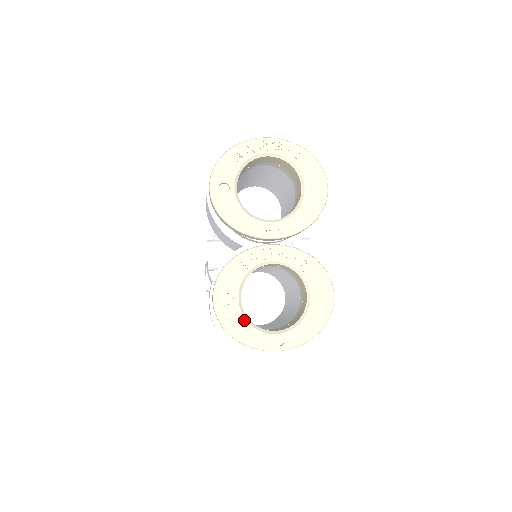
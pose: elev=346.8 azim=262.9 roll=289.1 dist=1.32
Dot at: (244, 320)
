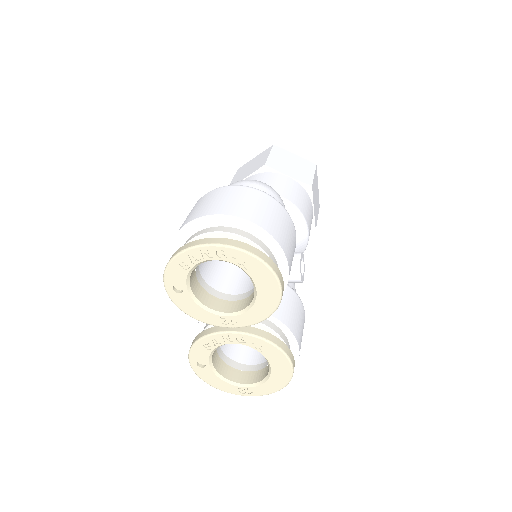
Dot at: (217, 377)
